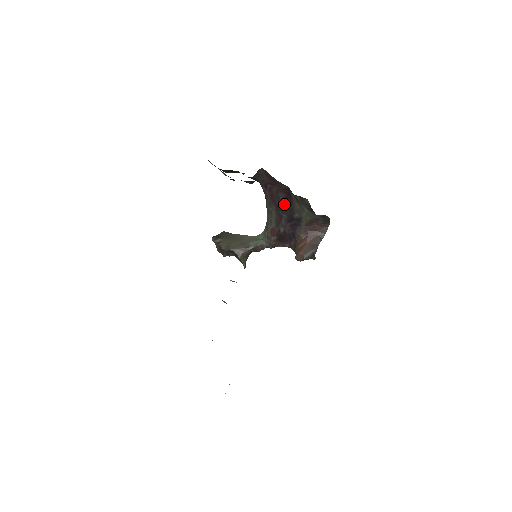
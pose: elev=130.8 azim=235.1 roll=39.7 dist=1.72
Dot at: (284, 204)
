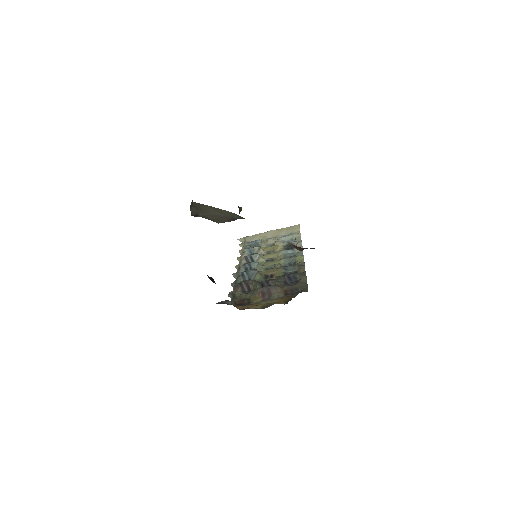
Dot at: occluded
